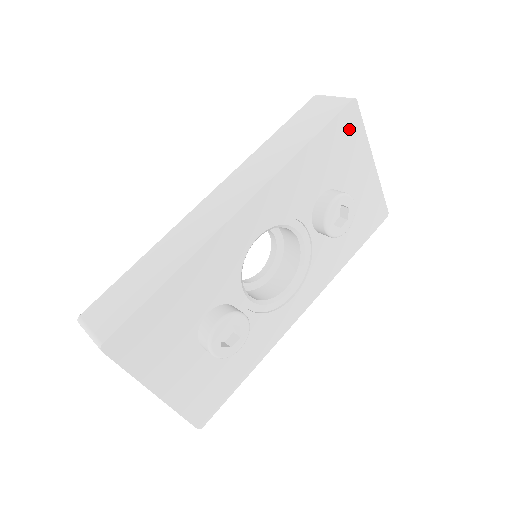
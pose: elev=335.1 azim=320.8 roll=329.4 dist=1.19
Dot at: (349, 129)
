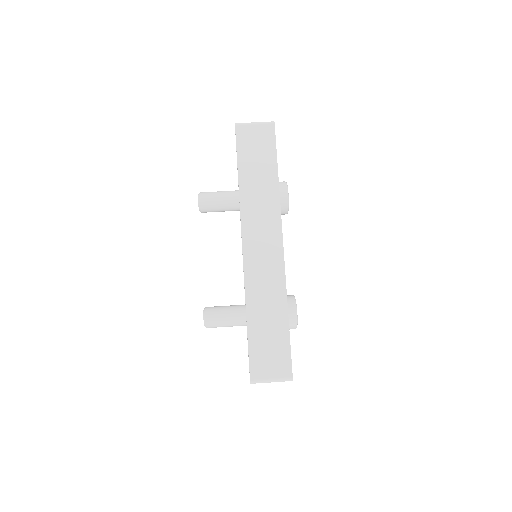
Dot at: occluded
